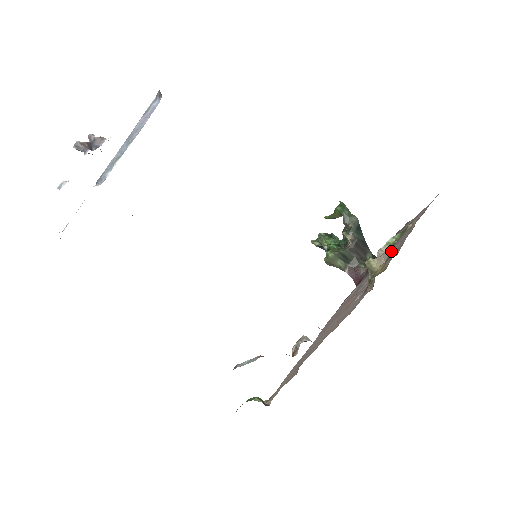
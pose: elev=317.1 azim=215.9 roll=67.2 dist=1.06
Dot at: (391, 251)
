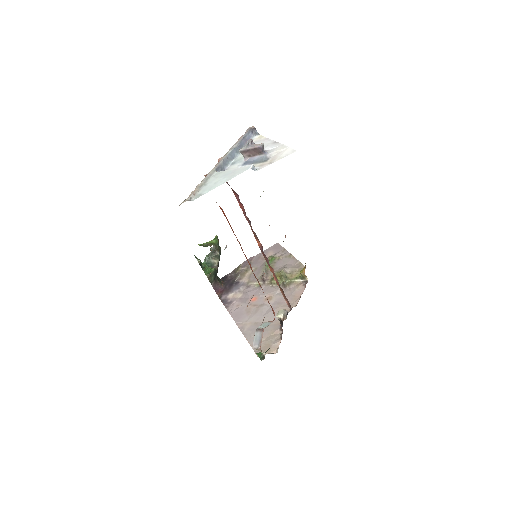
Dot at: (290, 267)
